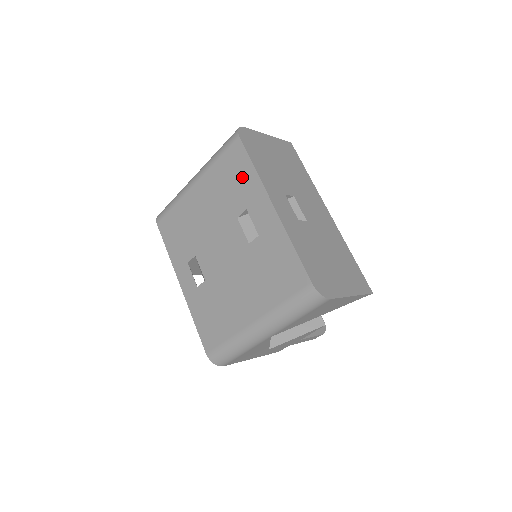
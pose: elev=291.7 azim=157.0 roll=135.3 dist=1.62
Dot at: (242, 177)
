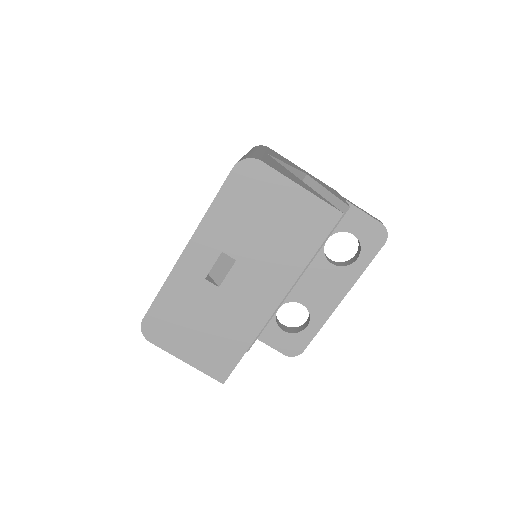
Dot at: occluded
